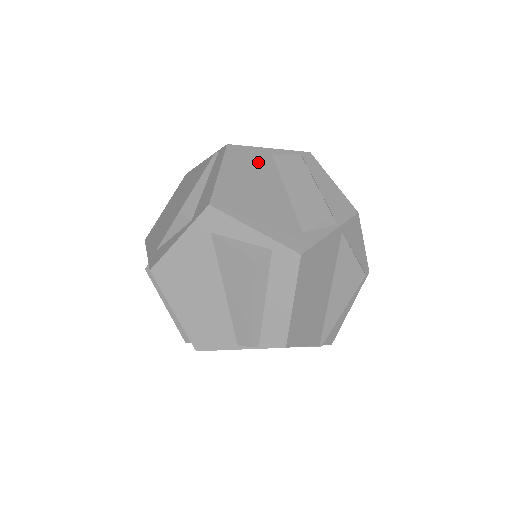
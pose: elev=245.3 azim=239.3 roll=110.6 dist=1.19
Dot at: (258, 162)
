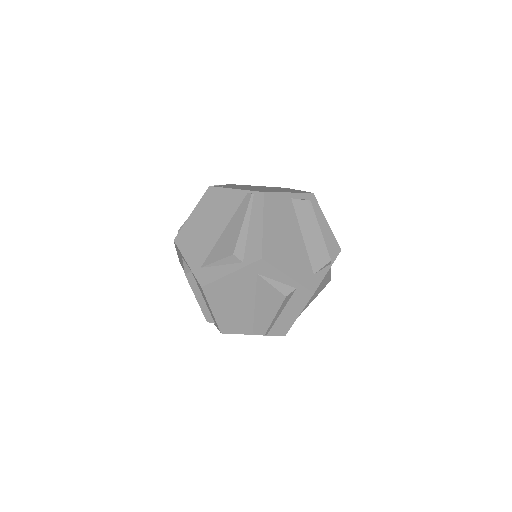
Dot at: (284, 209)
